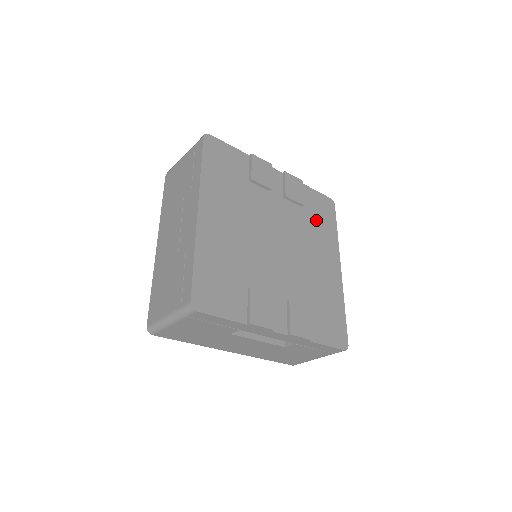
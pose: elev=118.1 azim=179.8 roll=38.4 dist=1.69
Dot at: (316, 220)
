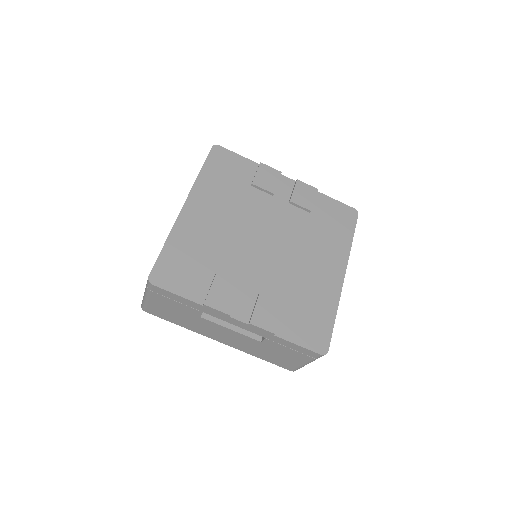
Dot at: (326, 227)
